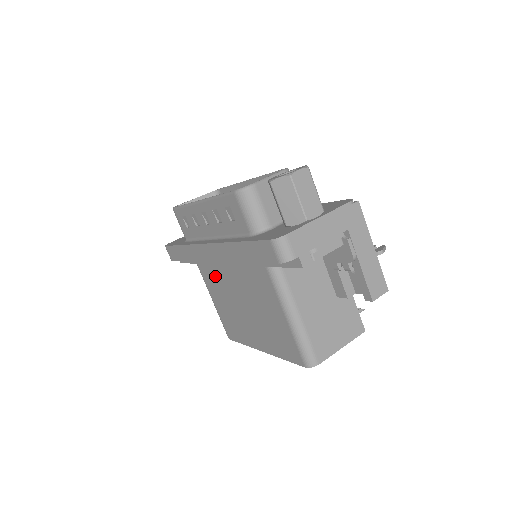
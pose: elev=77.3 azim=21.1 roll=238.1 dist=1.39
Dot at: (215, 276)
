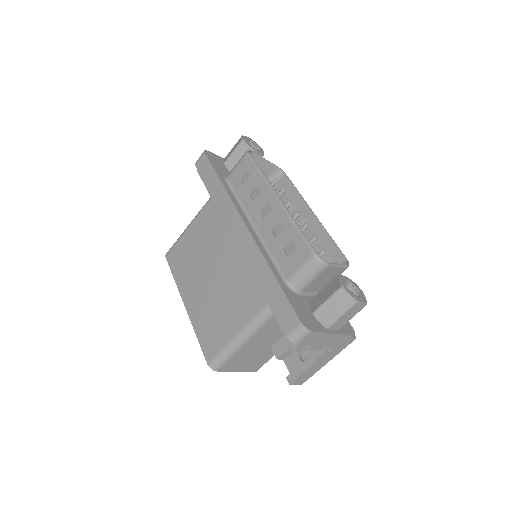
Dot at: (216, 229)
